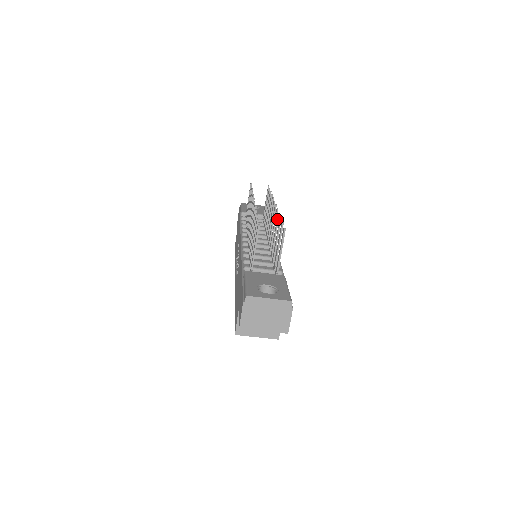
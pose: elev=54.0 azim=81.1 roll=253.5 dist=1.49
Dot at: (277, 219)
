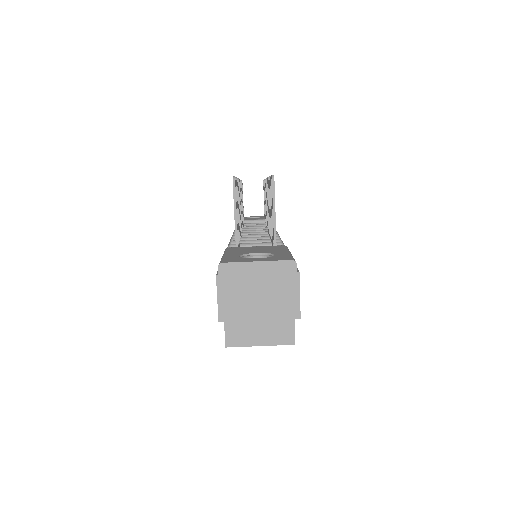
Dot at: (268, 185)
